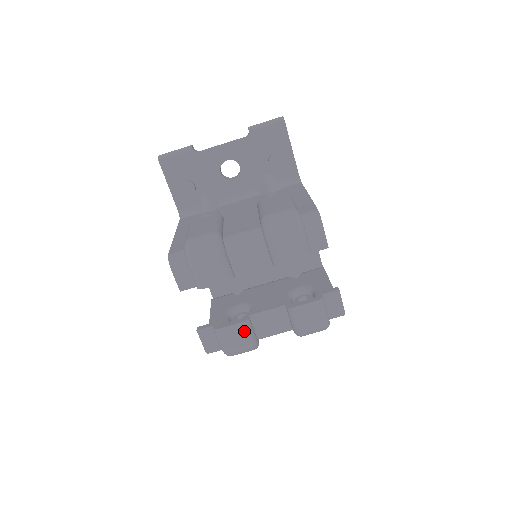
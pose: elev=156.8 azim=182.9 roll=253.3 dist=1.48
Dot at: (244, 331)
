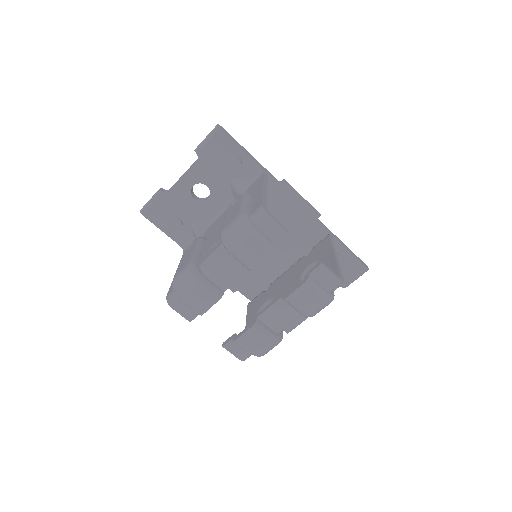
Dot at: (258, 333)
